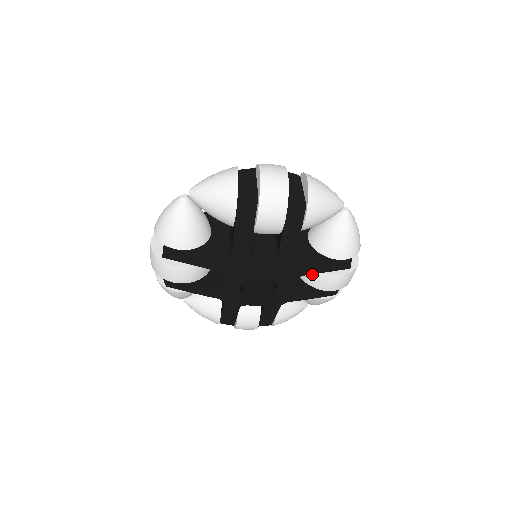
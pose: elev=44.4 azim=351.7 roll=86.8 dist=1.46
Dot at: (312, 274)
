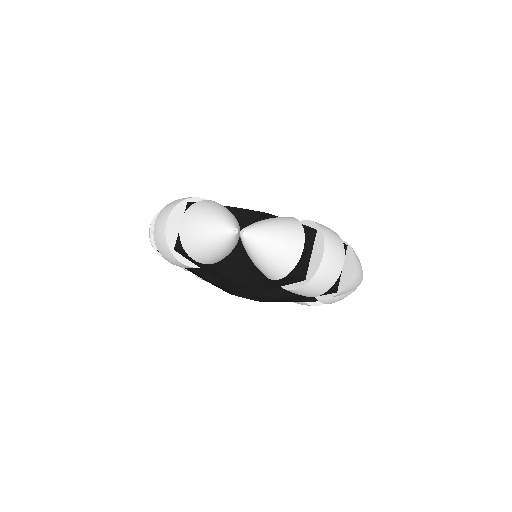
Dot at: occluded
